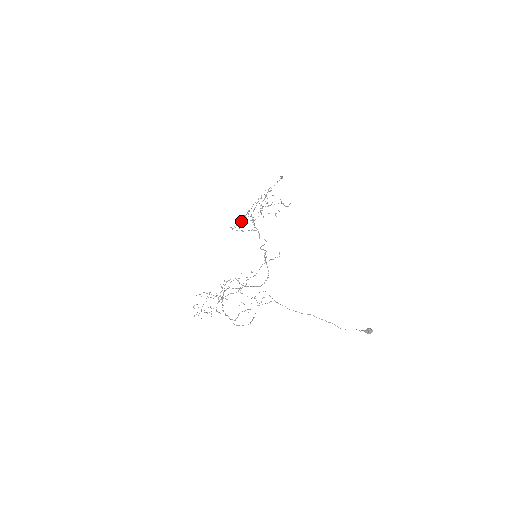
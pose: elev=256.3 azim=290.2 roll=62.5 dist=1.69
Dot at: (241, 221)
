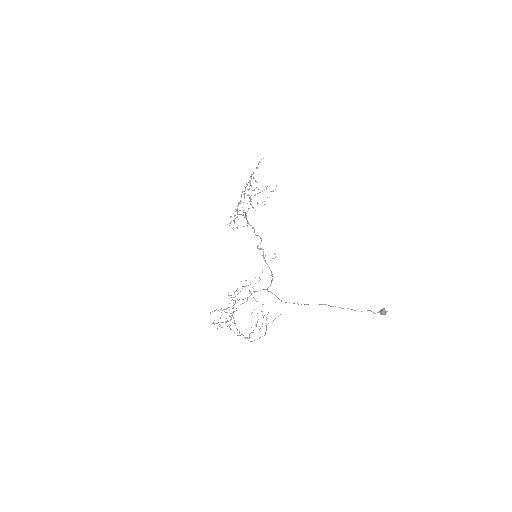
Dot at: (235, 215)
